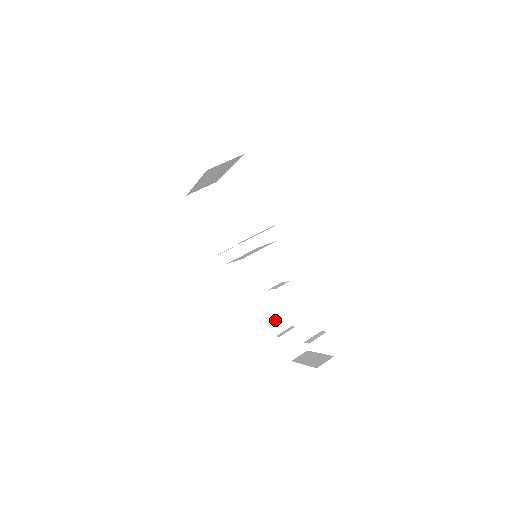
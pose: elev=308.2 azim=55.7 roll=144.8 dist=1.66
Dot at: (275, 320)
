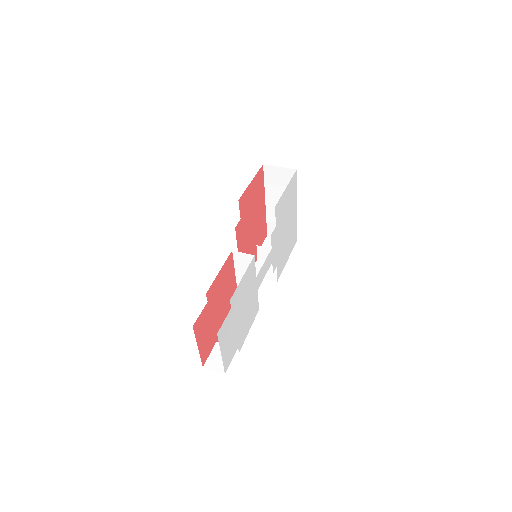
Dot at: occluded
